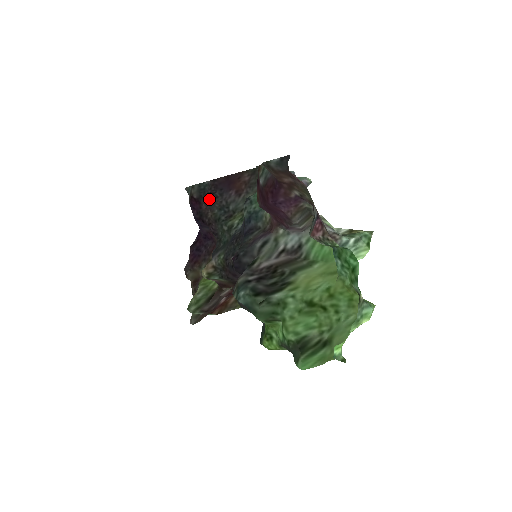
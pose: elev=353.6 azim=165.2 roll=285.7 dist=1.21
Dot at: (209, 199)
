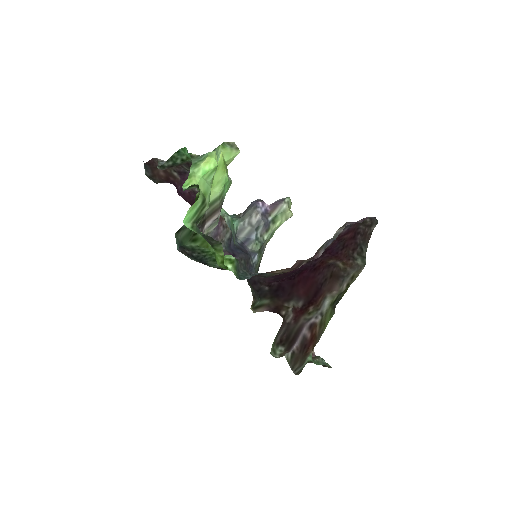
Dot at: occluded
